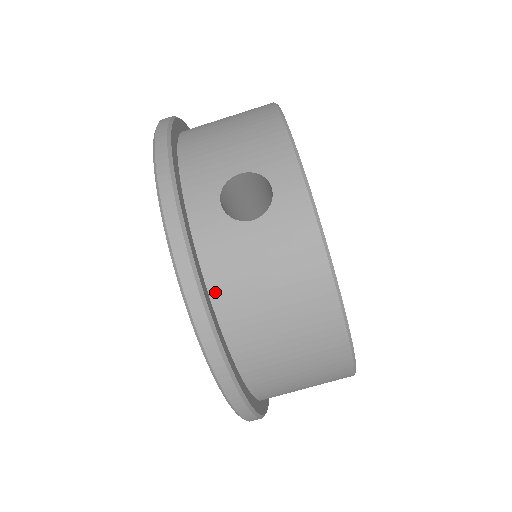
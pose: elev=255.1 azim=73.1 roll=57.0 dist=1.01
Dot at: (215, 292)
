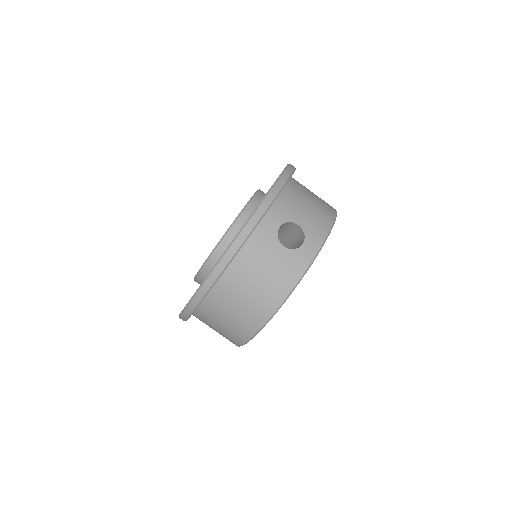
Dot at: (242, 254)
